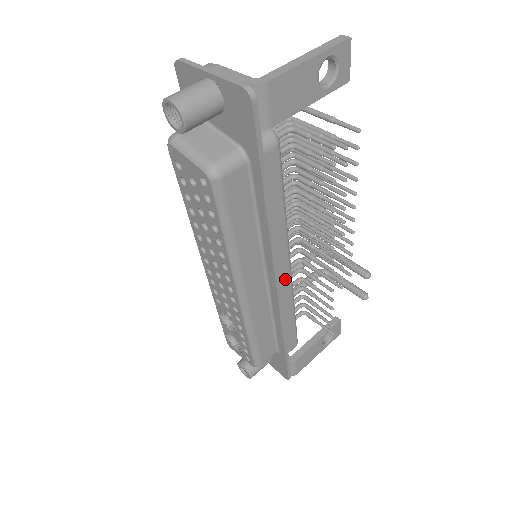
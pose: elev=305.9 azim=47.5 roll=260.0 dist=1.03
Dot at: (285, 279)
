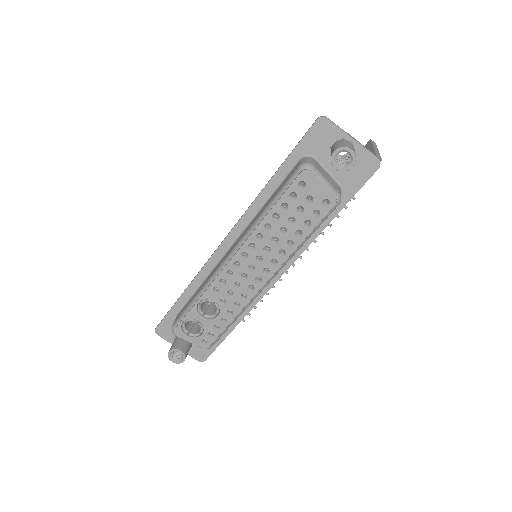
Dot at: occluded
